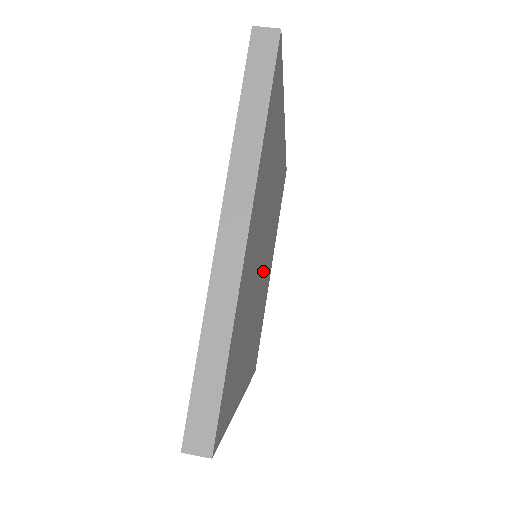
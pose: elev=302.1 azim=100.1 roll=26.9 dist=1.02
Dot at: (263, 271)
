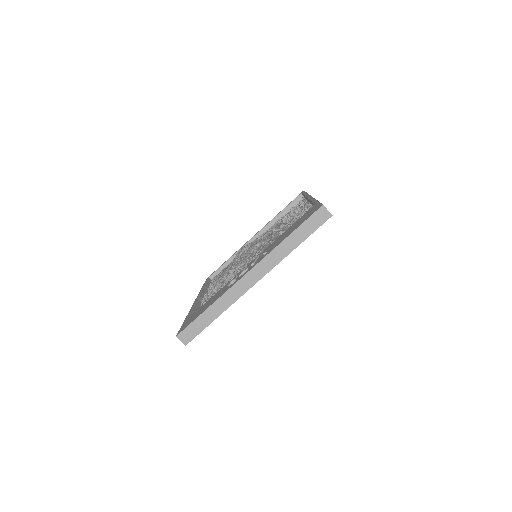
Dot at: occluded
